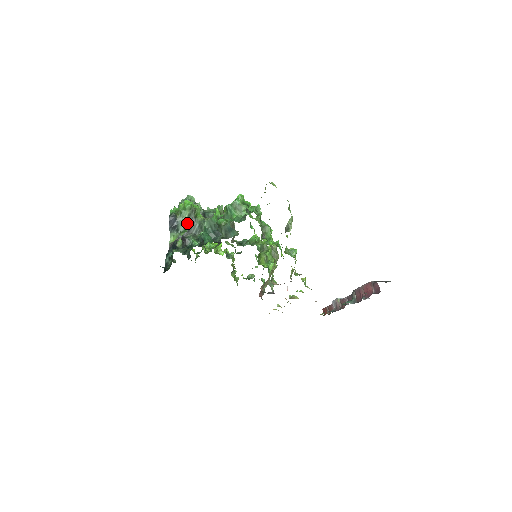
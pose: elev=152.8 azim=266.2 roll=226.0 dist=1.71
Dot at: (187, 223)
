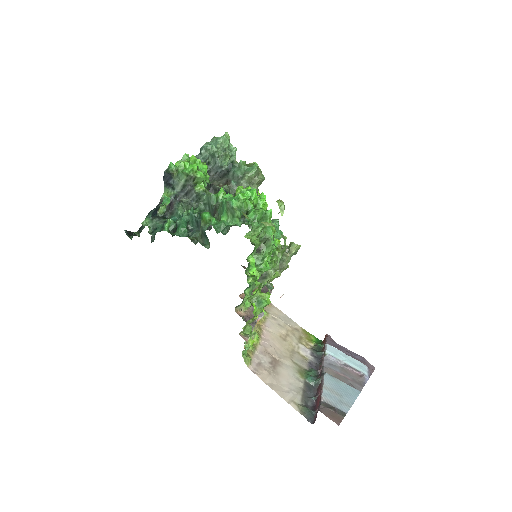
Dot at: (184, 186)
